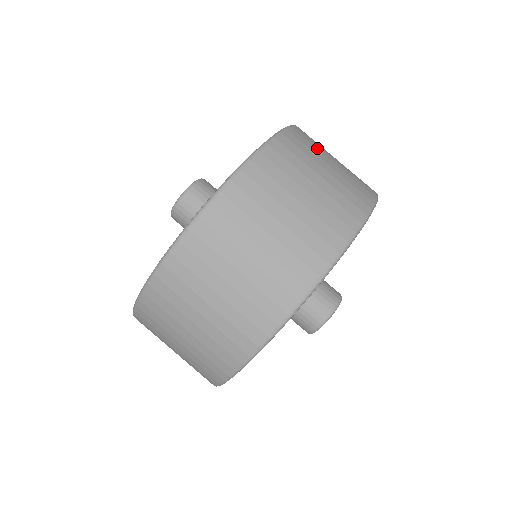
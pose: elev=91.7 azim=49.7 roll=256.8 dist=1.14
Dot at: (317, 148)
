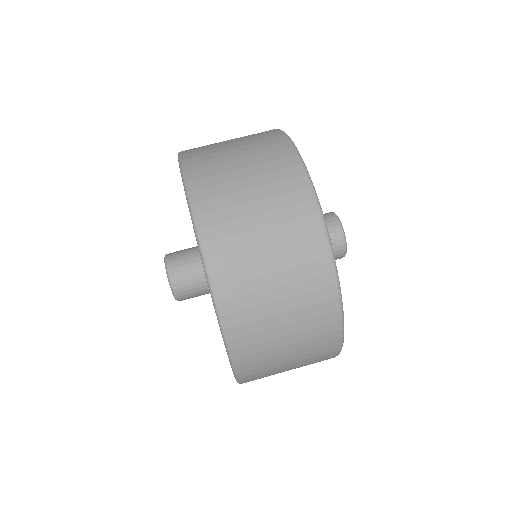
Dot at: (213, 152)
